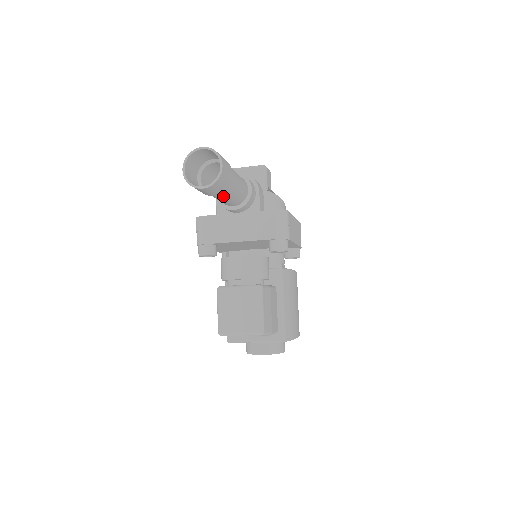
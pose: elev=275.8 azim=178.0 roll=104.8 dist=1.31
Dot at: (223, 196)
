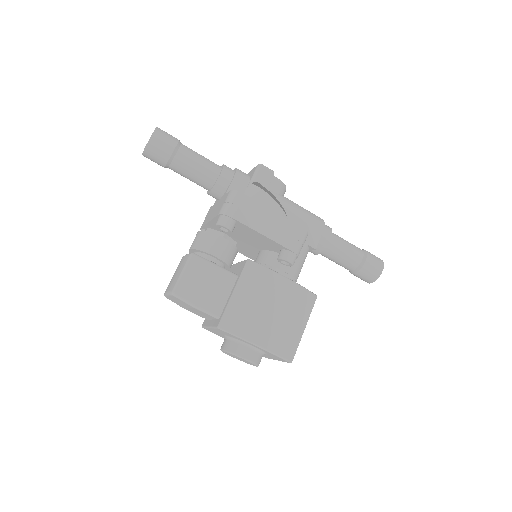
Dot at: (178, 170)
